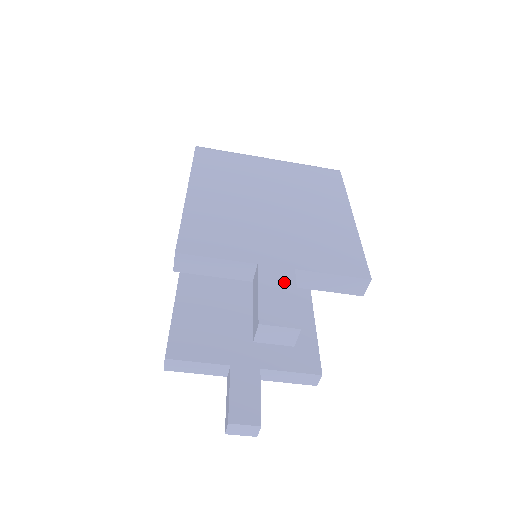
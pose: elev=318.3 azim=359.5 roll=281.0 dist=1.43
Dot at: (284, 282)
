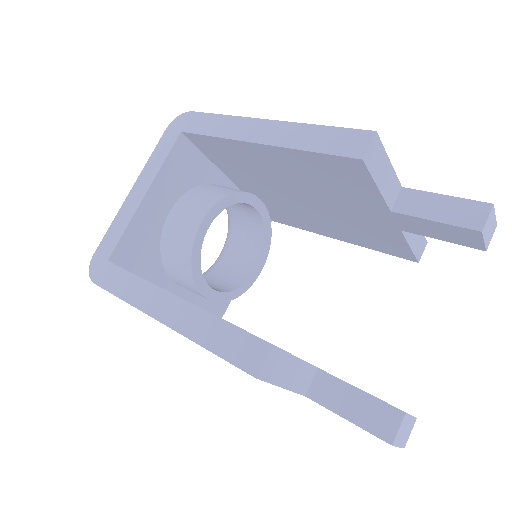
Dot at: occluded
